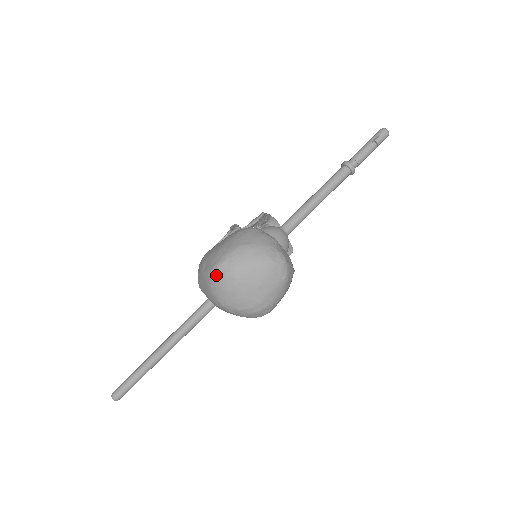
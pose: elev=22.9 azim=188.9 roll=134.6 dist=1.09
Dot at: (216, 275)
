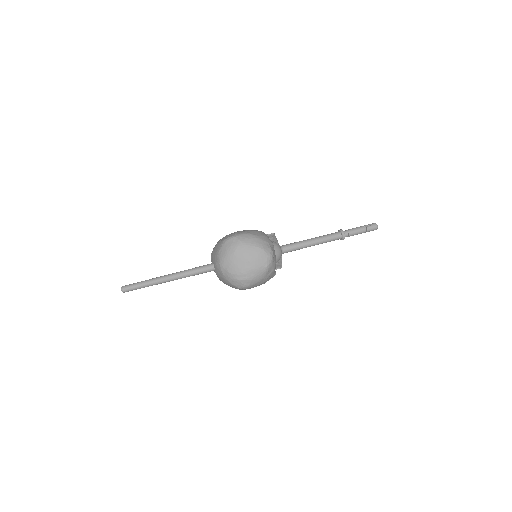
Dot at: (226, 243)
